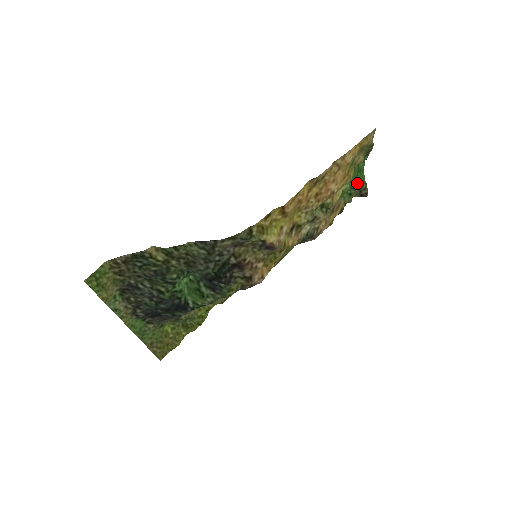
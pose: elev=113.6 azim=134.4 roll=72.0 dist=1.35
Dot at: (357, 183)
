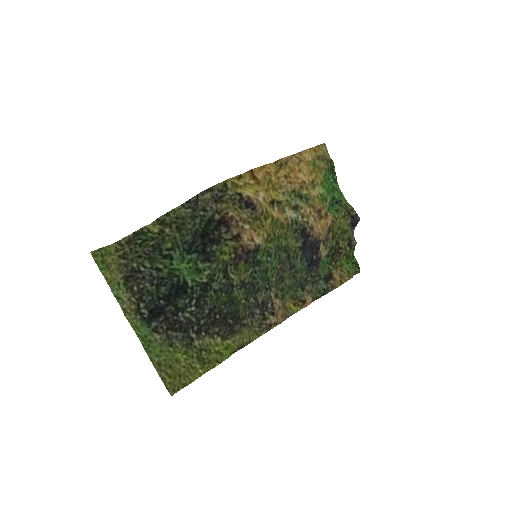
Dot at: (338, 199)
